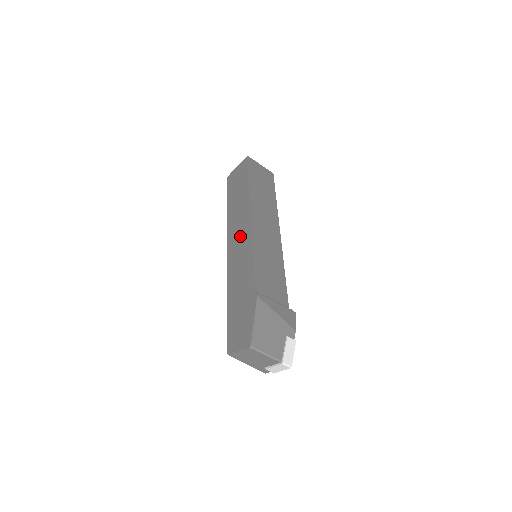
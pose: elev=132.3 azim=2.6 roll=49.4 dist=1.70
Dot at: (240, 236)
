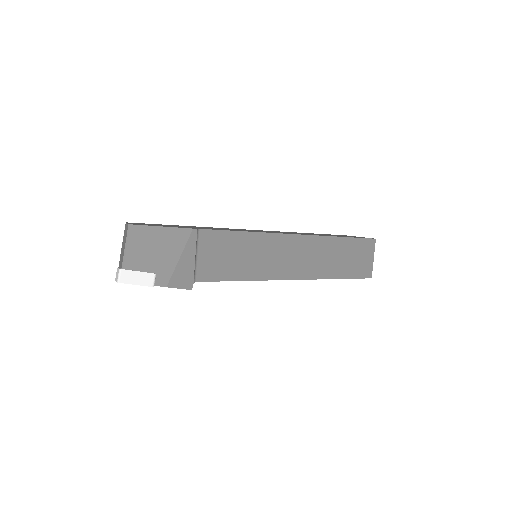
Dot at: occluded
